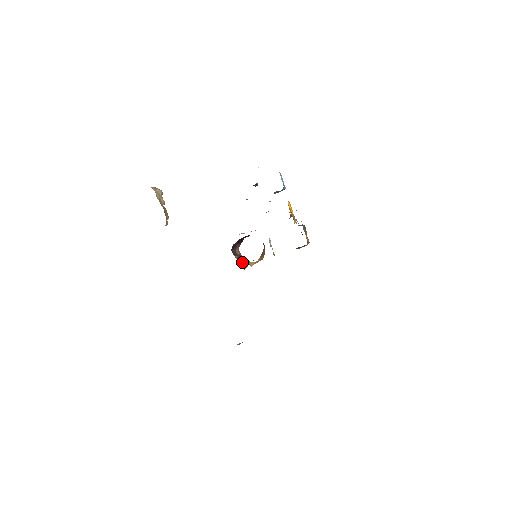
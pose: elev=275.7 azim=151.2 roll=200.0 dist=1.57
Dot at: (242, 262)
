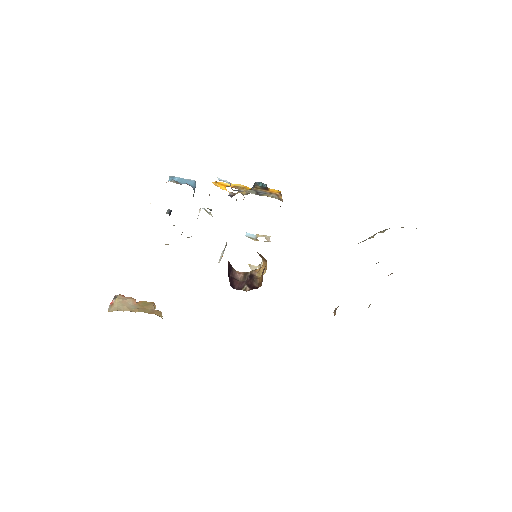
Dot at: (256, 284)
